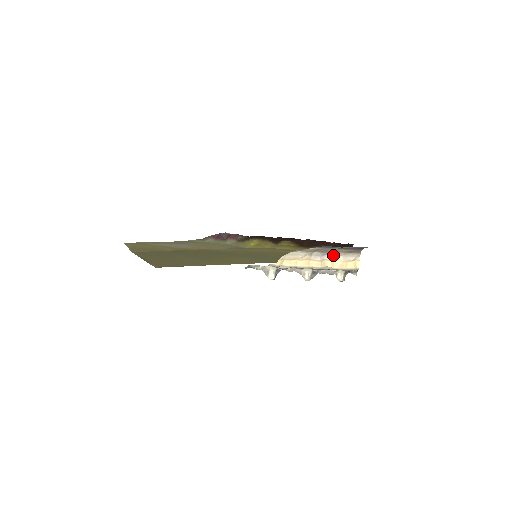
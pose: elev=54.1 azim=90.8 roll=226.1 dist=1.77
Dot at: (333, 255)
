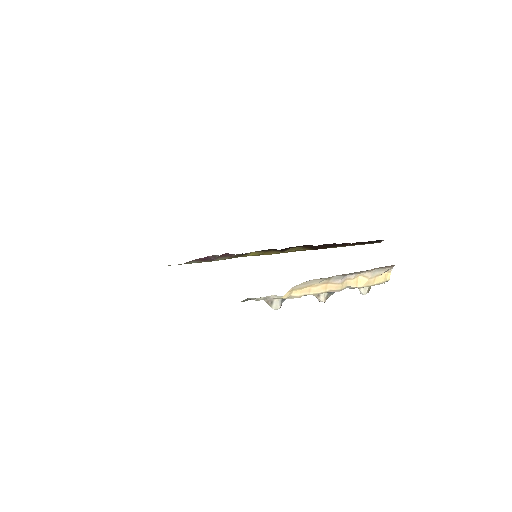
Dot at: (358, 273)
